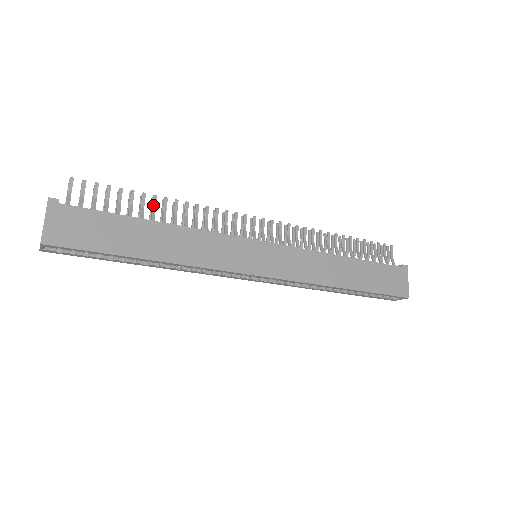
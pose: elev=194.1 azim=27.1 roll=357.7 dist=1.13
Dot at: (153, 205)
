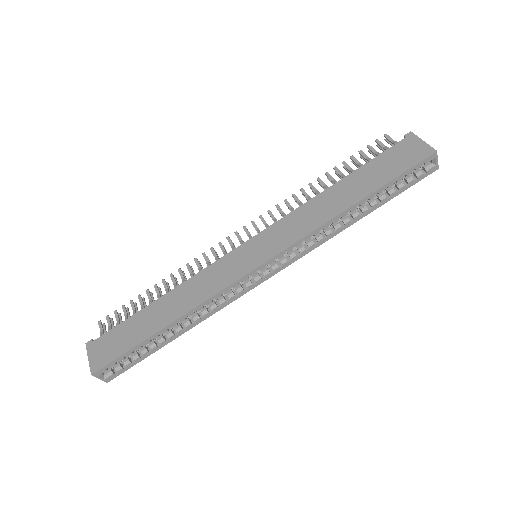
Dot at: (157, 292)
